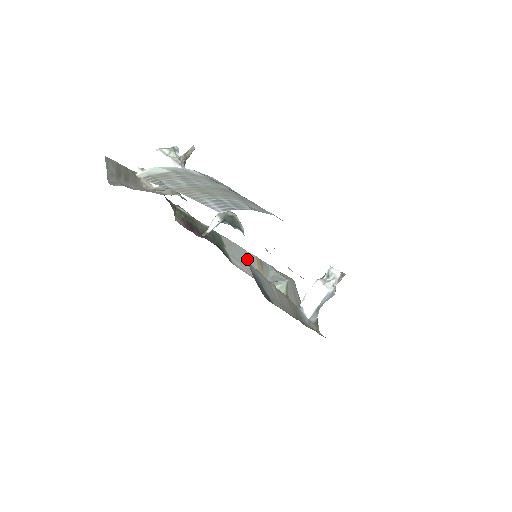
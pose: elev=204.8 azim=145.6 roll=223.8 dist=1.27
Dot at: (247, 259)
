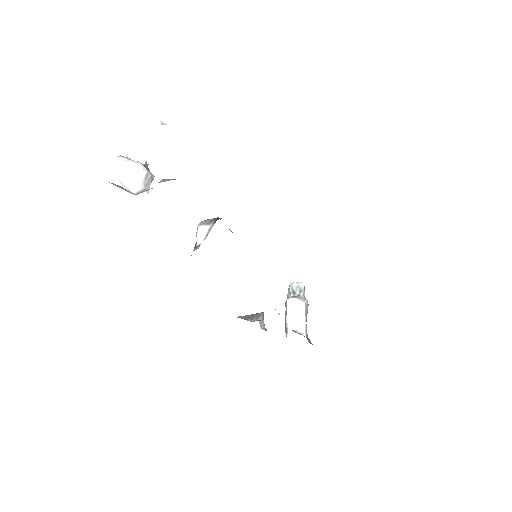
Dot at: occluded
